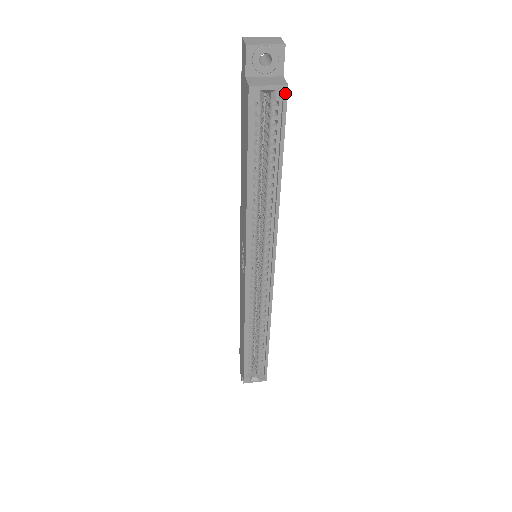
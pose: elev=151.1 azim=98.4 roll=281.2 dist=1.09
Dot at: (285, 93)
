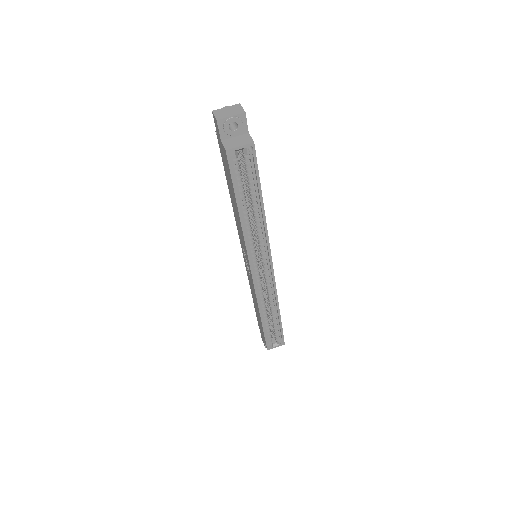
Dot at: (253, 148)
